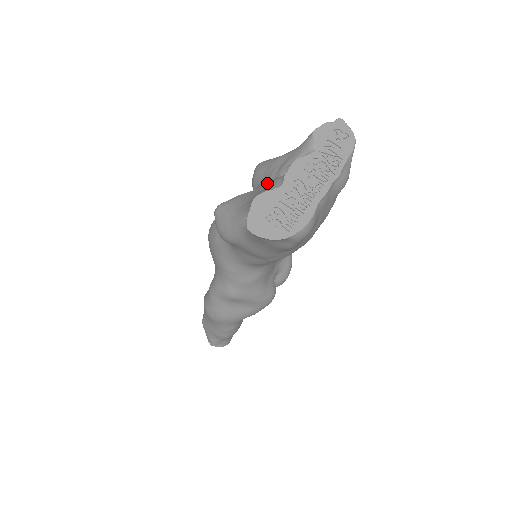
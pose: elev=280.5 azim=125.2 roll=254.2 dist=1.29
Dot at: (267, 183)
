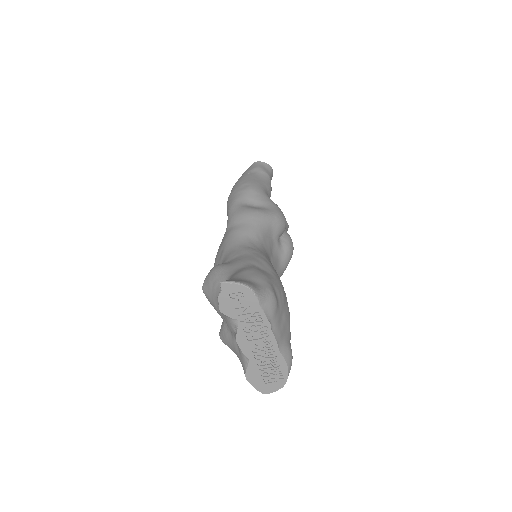
Dot at: (233, 335)
